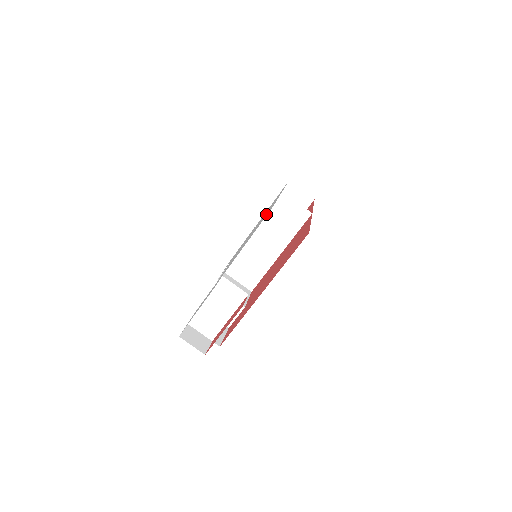
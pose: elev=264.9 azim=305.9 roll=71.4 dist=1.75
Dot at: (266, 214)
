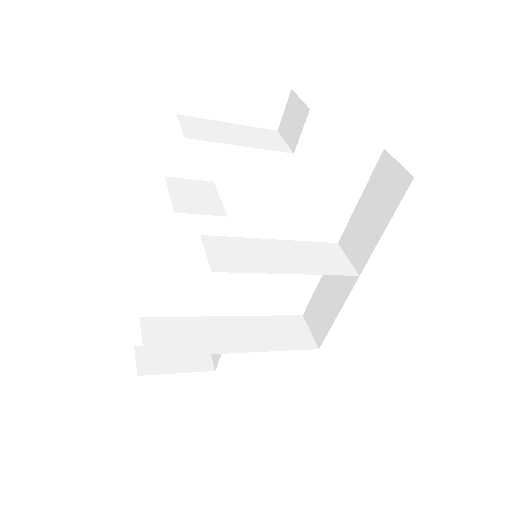
Dot at: occluded
